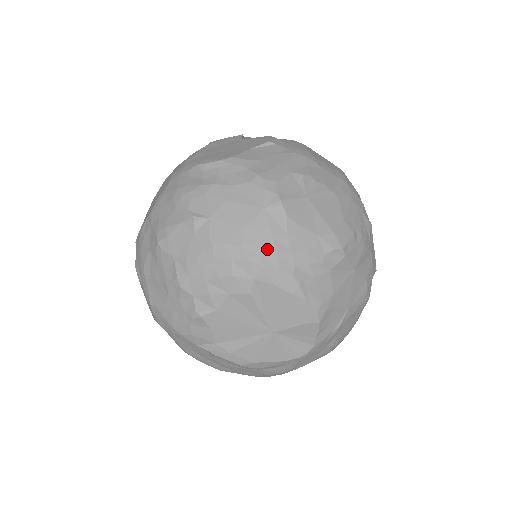
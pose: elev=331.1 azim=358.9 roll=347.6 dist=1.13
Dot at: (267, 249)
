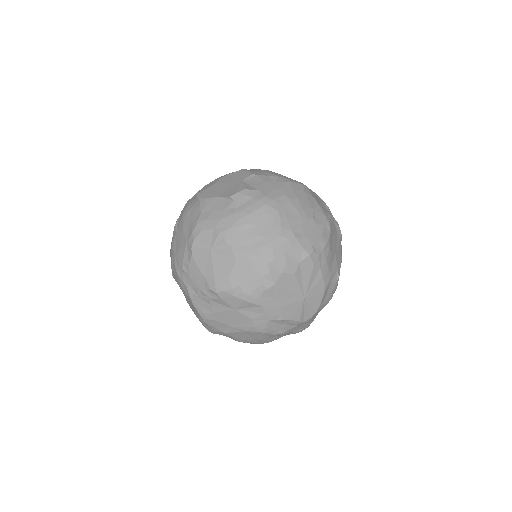
Dot at: (180, 267)
